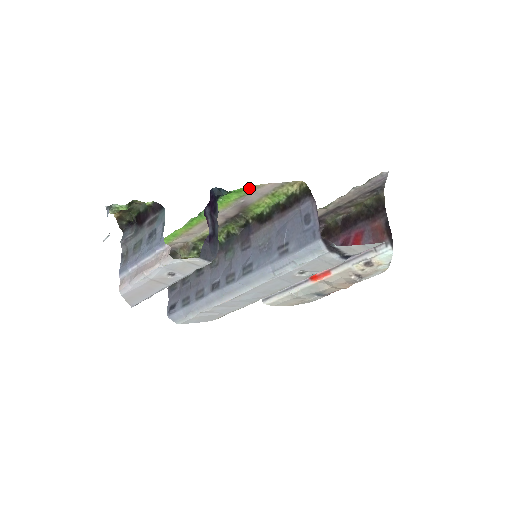
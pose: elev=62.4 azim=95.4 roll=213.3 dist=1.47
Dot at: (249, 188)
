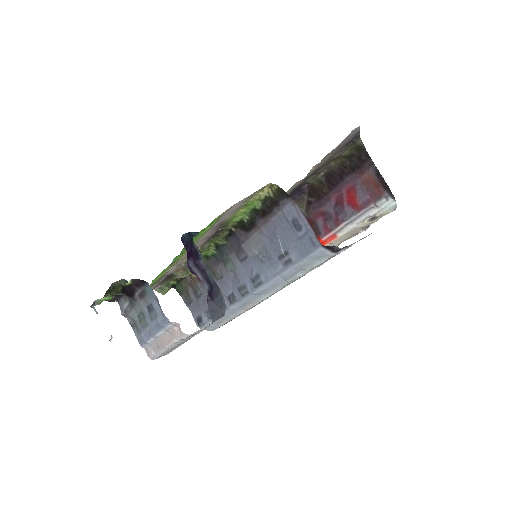
Dot at: (219, 216)
